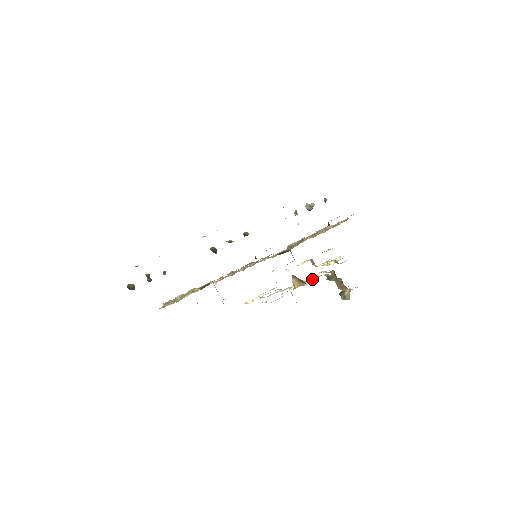
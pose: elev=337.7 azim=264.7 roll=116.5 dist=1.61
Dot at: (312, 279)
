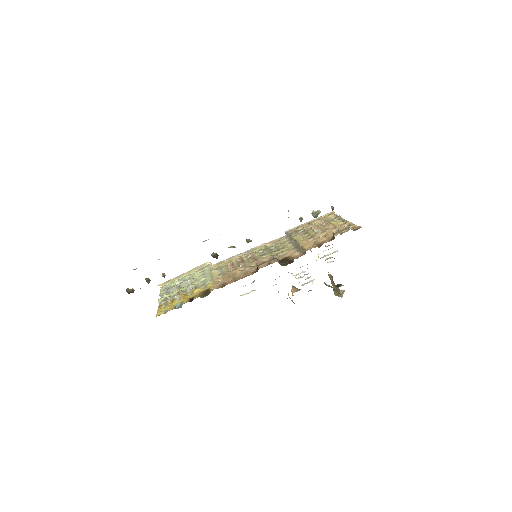
Dot at: (309, 281)
